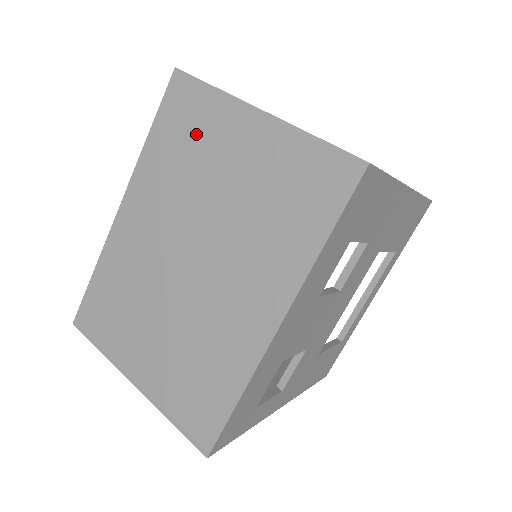
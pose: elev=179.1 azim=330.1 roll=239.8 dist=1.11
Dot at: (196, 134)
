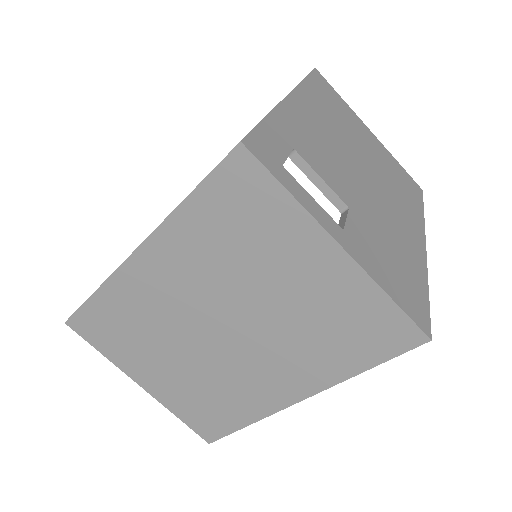
Dot at: (254, 231)
